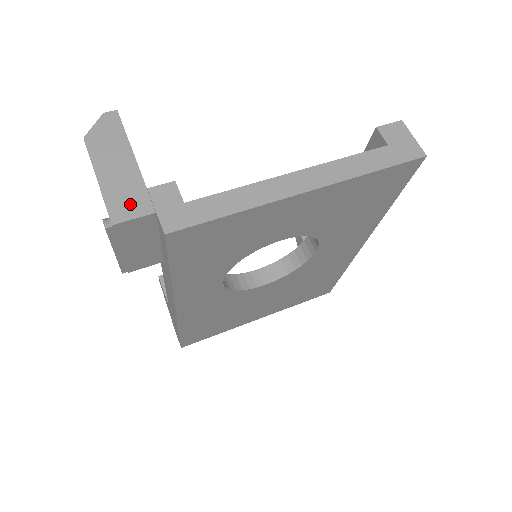
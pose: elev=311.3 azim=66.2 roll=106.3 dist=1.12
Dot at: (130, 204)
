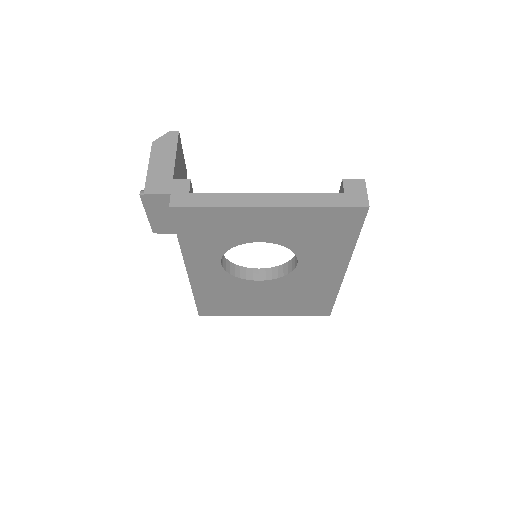
Dot at: (159, 185)
